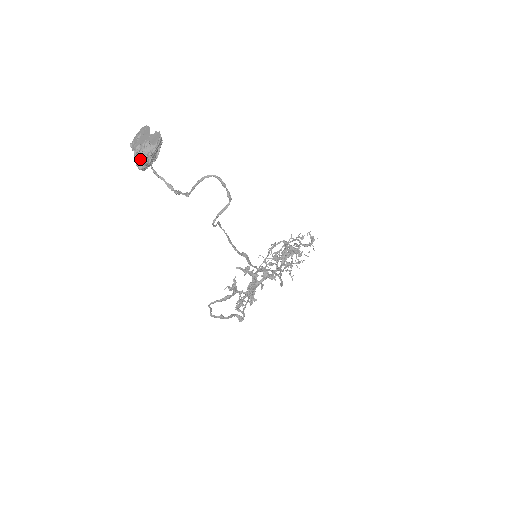
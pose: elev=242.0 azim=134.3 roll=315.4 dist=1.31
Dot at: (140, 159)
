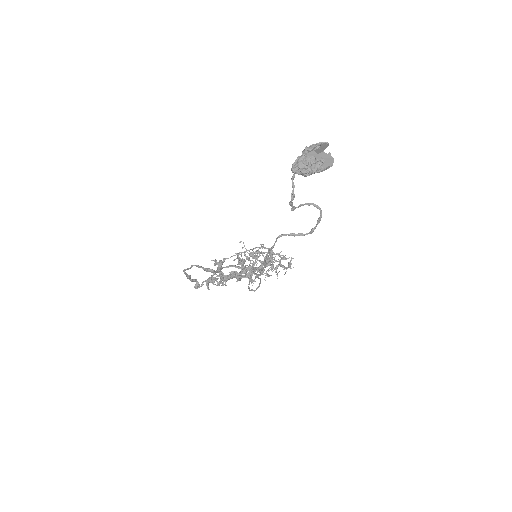
Dot at: (303, 166)
